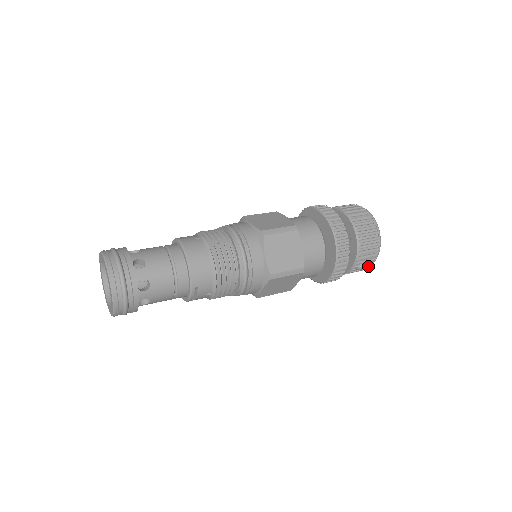
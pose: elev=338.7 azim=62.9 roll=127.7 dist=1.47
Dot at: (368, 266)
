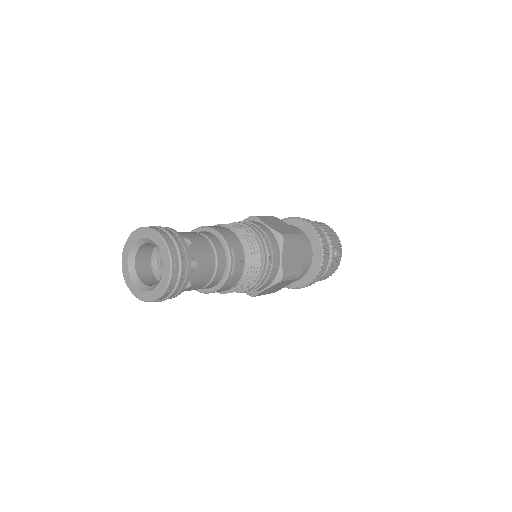
Dot at: (340, 254)
